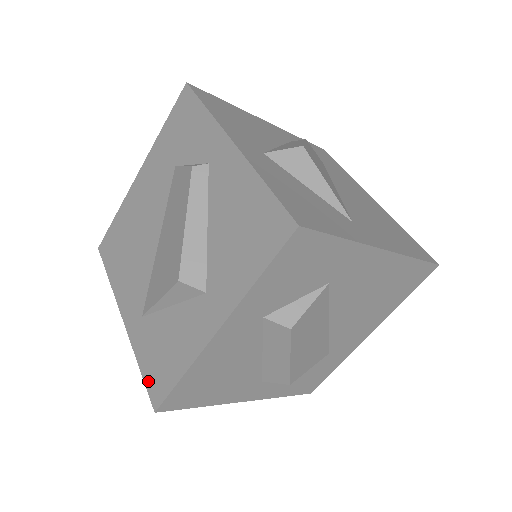
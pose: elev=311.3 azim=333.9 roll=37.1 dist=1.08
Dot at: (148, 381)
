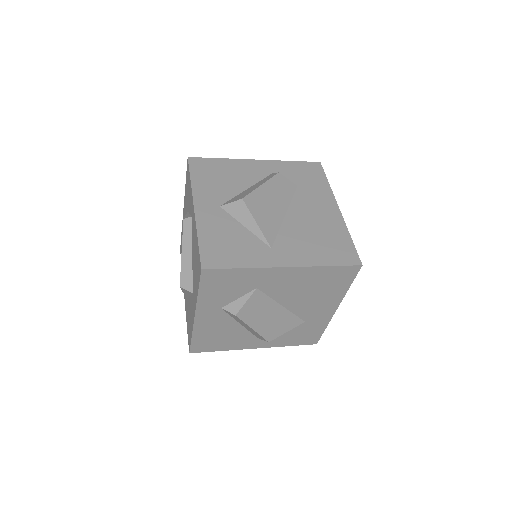
Dot at: (188, 336)
